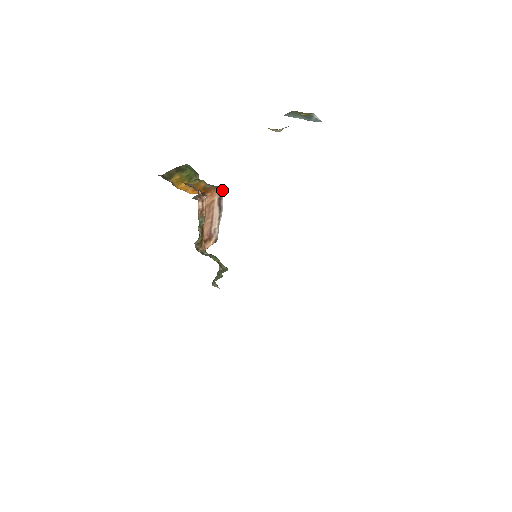
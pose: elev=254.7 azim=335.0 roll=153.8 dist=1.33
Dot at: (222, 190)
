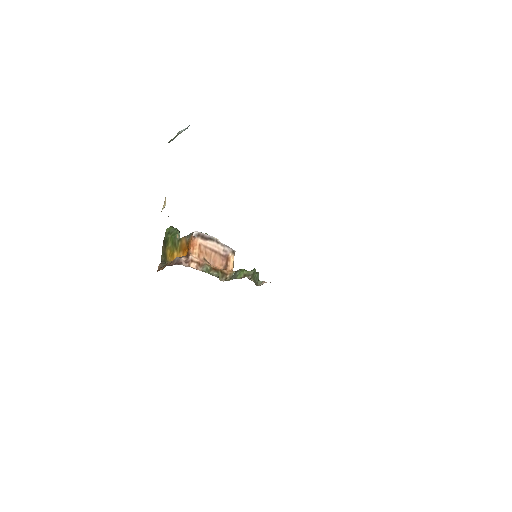
Dot at: (197, 232)
